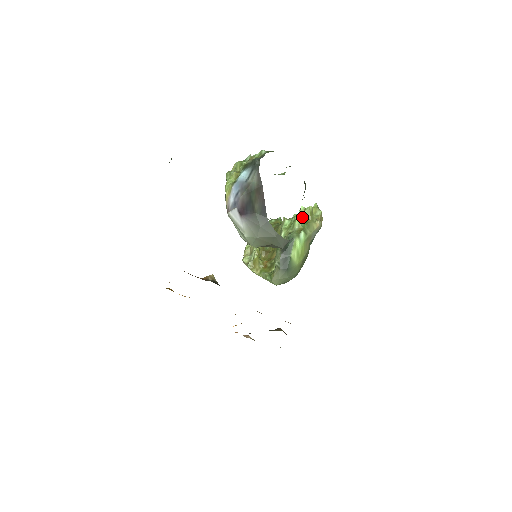
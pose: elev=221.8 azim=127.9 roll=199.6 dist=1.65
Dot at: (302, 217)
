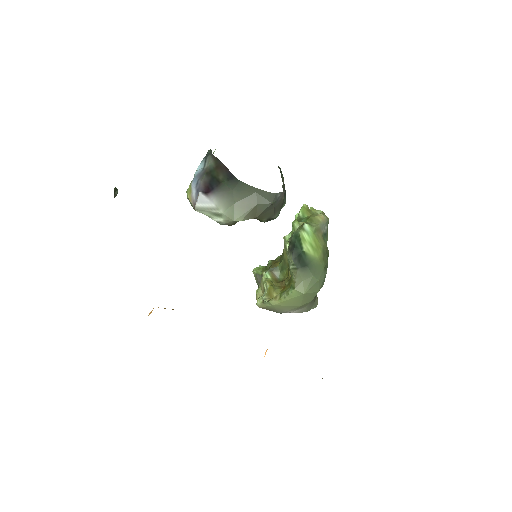
Dot at: (300, 218)
